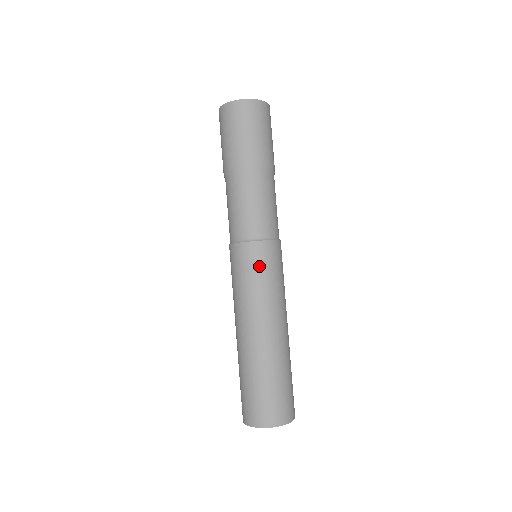
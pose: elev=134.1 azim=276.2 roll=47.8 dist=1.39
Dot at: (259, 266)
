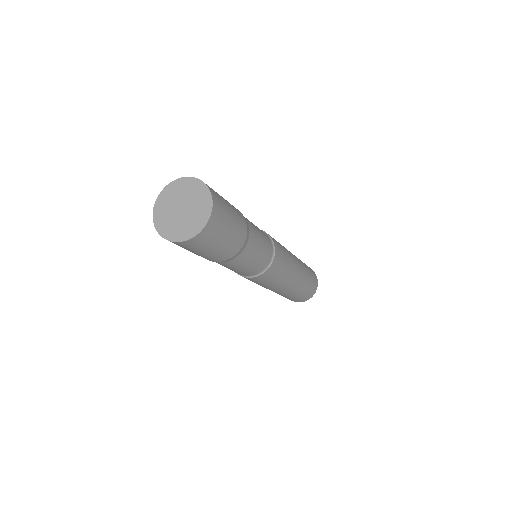
Dot at: (278, 271)
